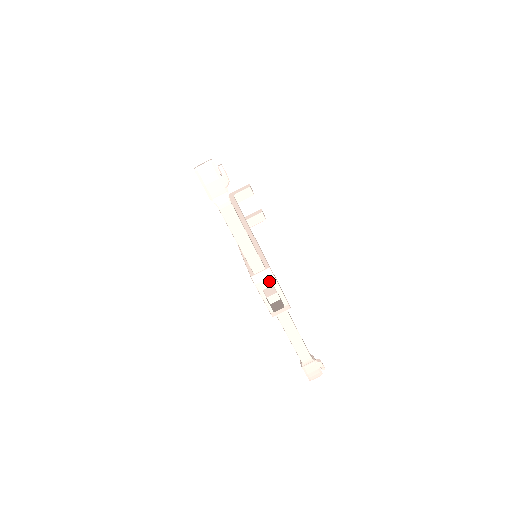
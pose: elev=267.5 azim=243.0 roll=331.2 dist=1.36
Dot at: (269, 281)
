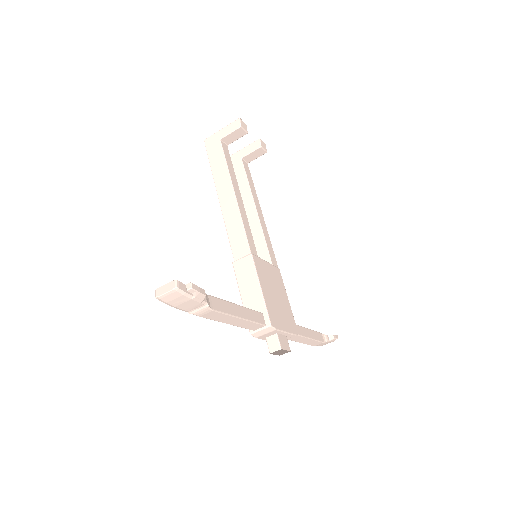
Dot at: (271, 333)
